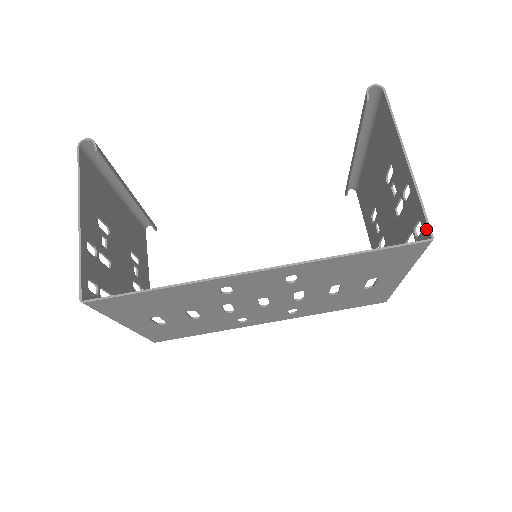
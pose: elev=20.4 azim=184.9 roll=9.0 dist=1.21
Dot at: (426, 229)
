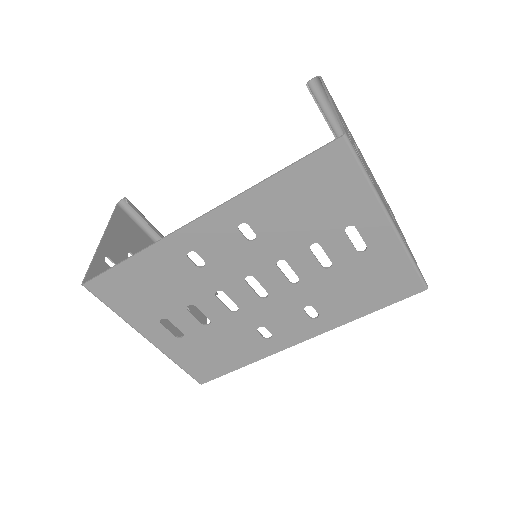
Dot at: occluded
